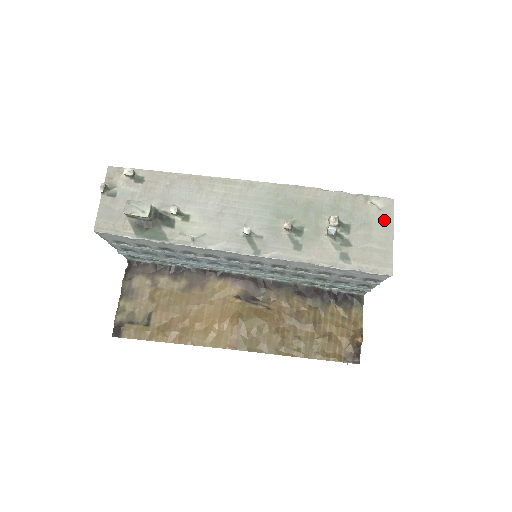
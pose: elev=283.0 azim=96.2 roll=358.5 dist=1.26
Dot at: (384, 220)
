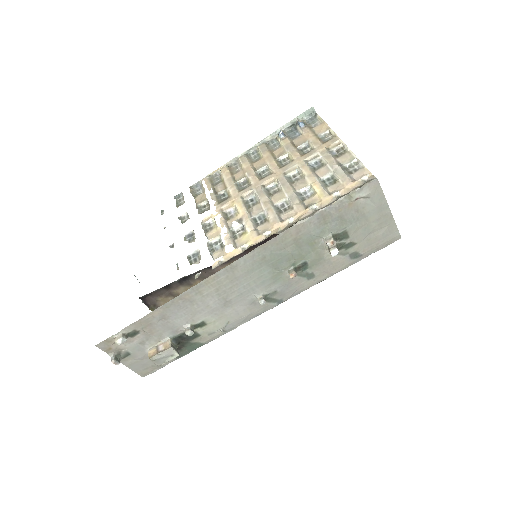
Dot at: (376, 205)
